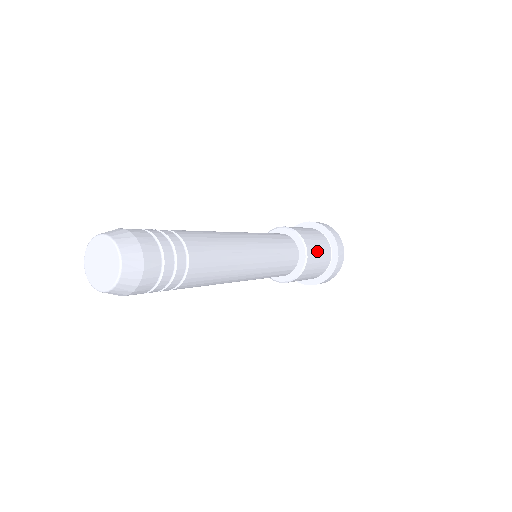
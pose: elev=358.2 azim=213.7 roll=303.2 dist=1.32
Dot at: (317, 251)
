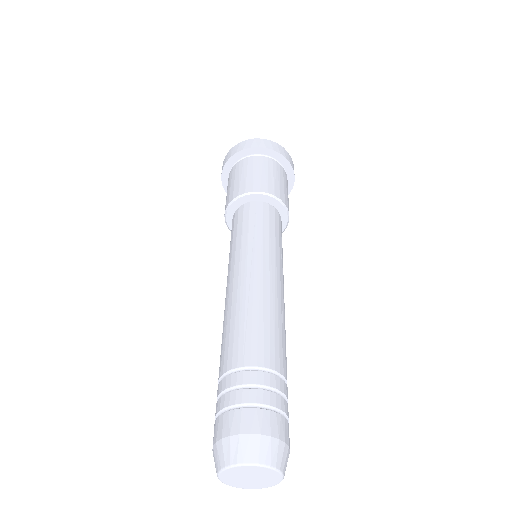
Dot at: (287, 194)
